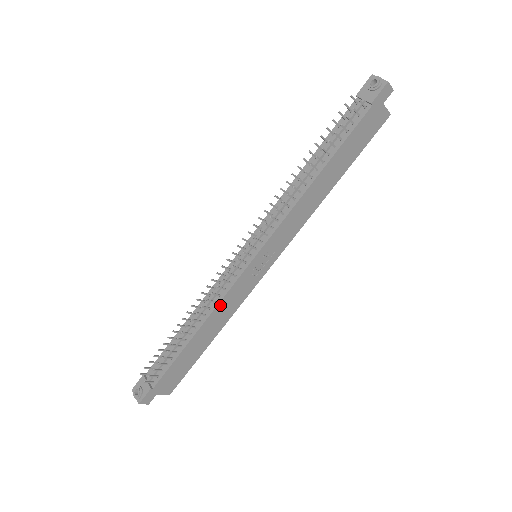
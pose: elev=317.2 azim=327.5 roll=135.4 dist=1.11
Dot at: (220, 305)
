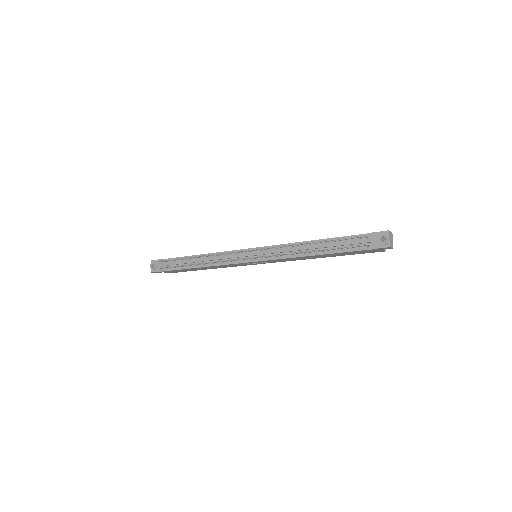
Dot at: (220, 265)
